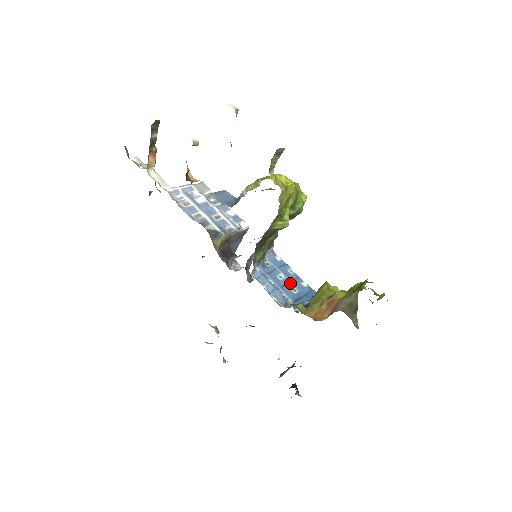
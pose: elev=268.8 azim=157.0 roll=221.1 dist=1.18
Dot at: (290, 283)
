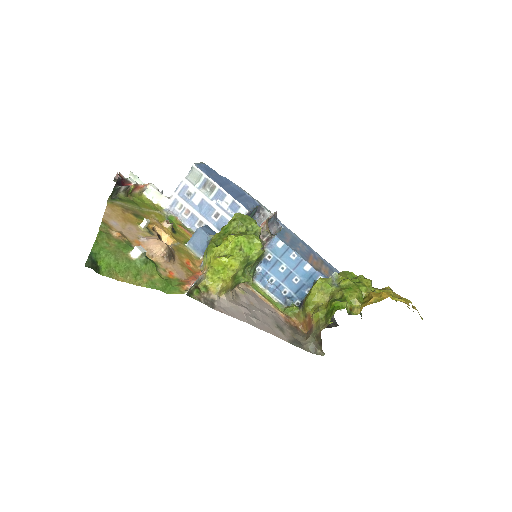
Dot at: (292, 273)
